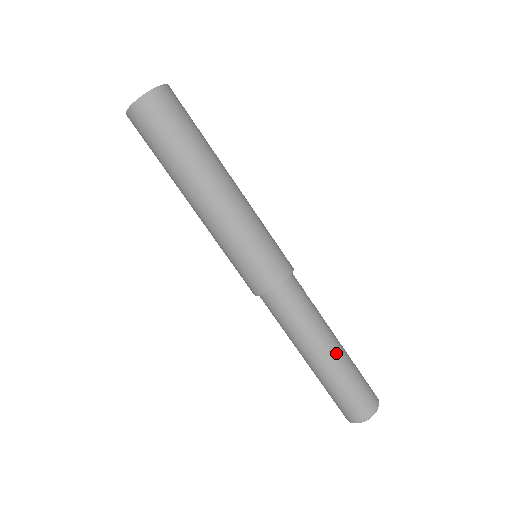
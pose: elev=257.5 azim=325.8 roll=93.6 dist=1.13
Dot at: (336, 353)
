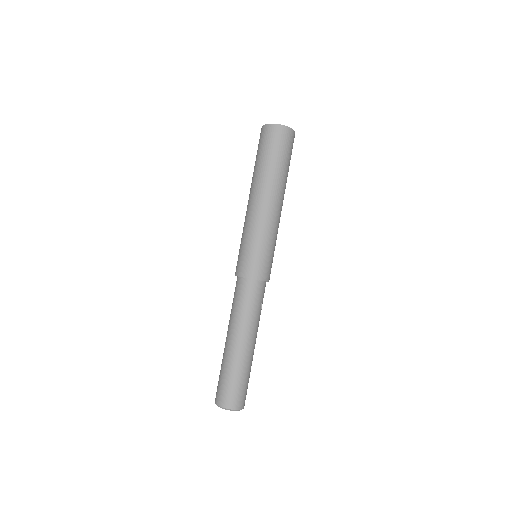
Dot at: (241, 349)
